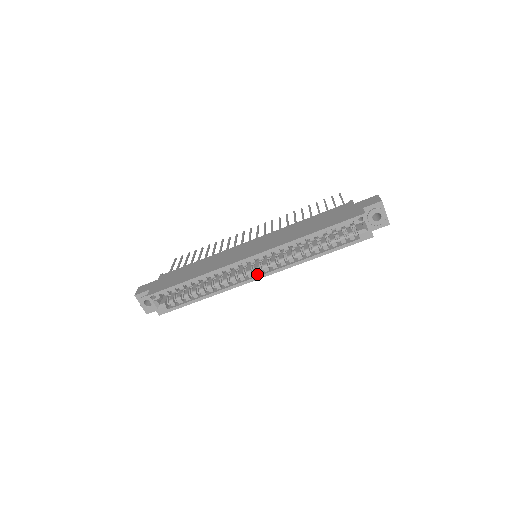
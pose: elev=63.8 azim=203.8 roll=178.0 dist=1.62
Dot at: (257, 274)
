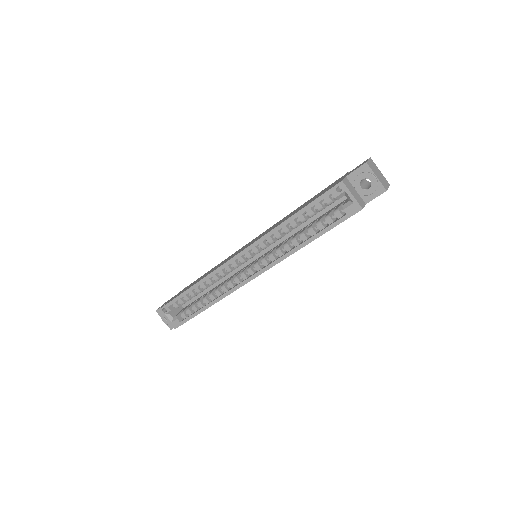
Dot at: (250, 274)
